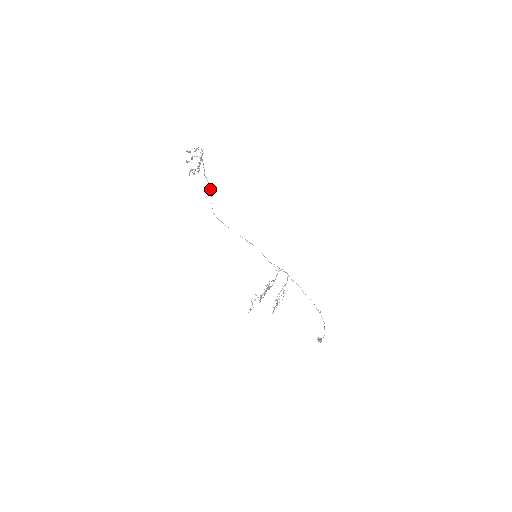
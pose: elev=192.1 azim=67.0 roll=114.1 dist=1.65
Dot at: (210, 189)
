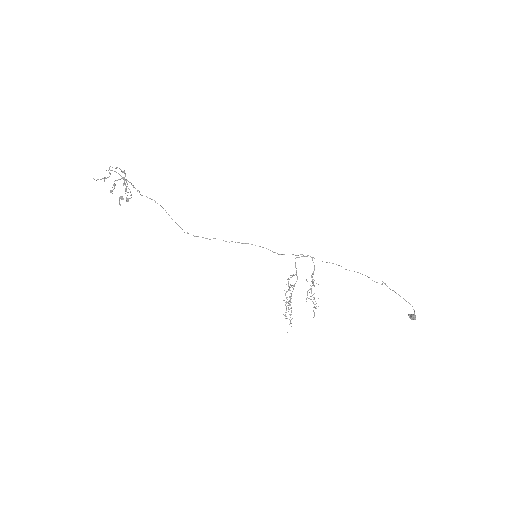
Dot at: occluded
